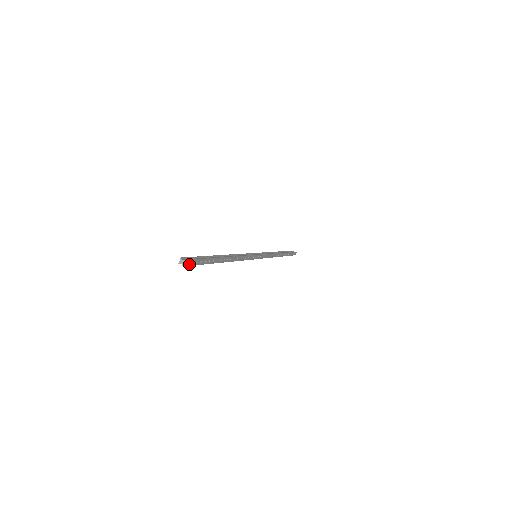
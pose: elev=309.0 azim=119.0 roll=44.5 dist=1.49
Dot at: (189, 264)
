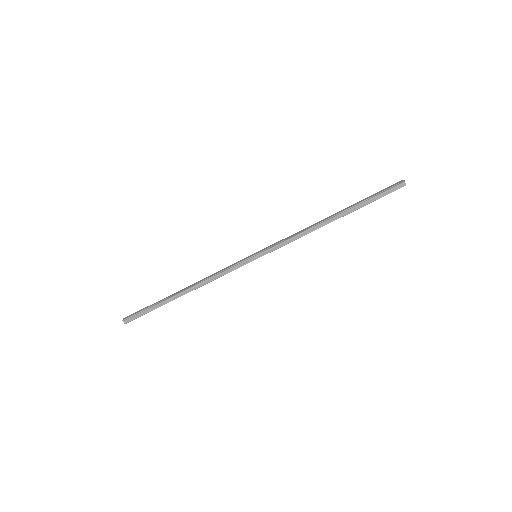
Dot at: (131, 320)
